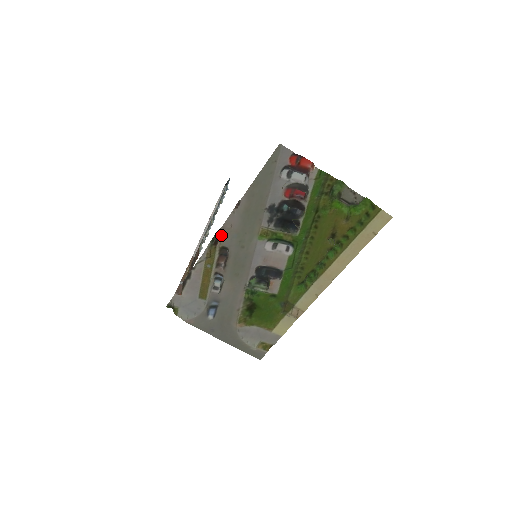
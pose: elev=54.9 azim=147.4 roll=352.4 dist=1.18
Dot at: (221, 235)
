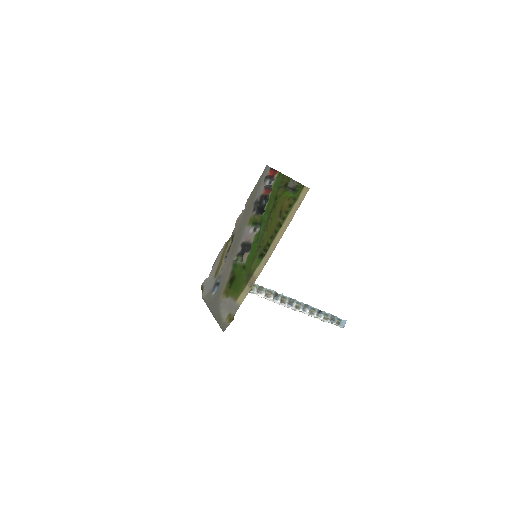
Dot at: (234, 228)
